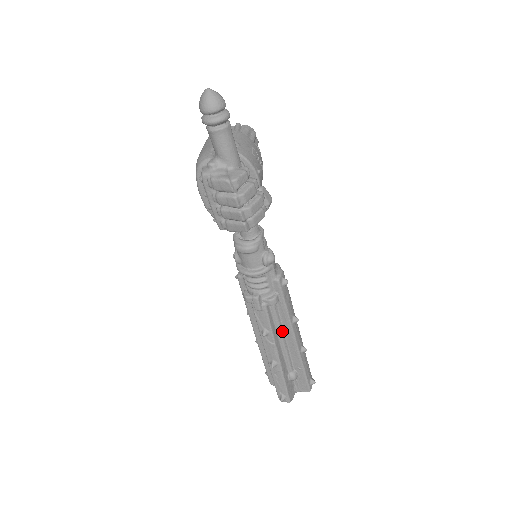
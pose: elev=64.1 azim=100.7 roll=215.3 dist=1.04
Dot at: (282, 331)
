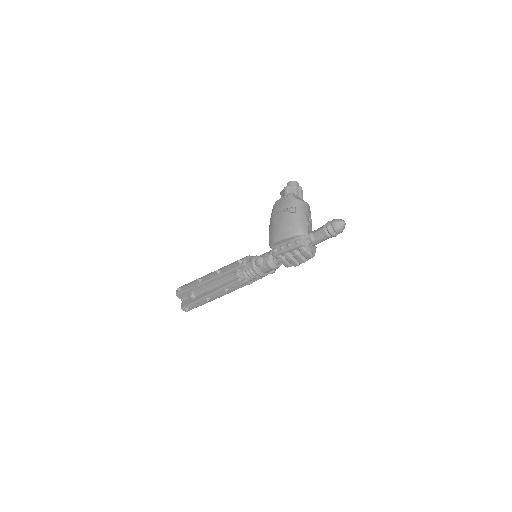
Dot at: occluded
